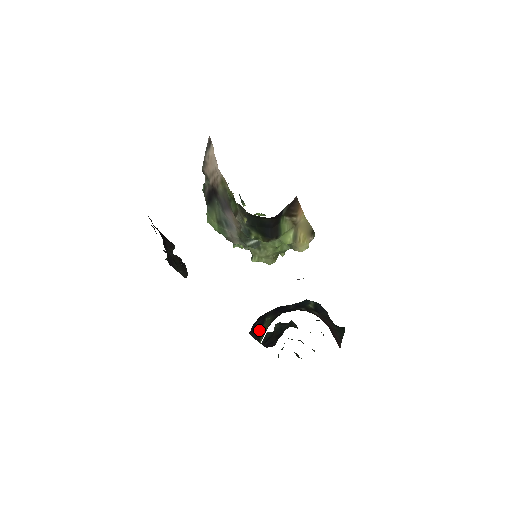
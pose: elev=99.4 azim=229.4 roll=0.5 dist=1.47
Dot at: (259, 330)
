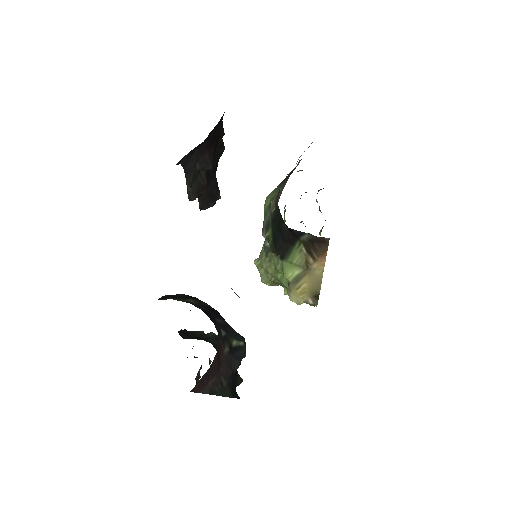
Dot at: (171, 296)
